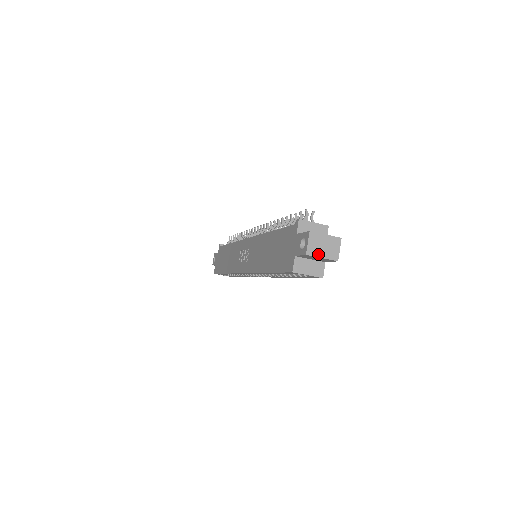
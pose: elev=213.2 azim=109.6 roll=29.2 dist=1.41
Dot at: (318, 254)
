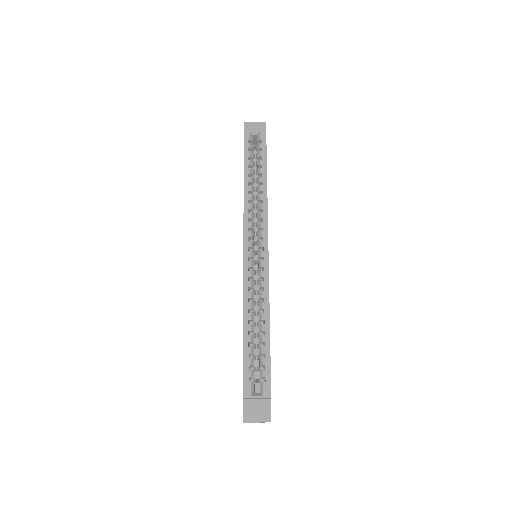
Dot at: (252, 123)
